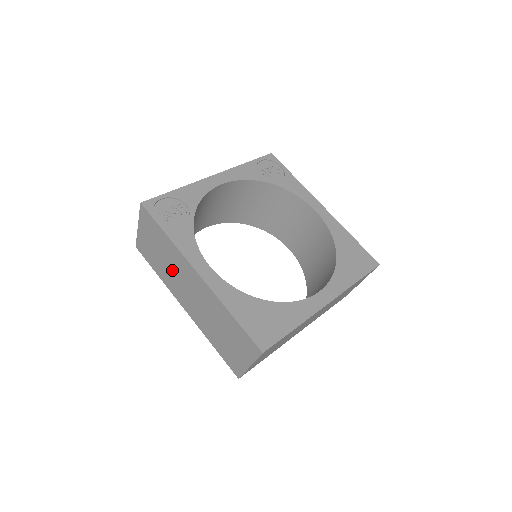
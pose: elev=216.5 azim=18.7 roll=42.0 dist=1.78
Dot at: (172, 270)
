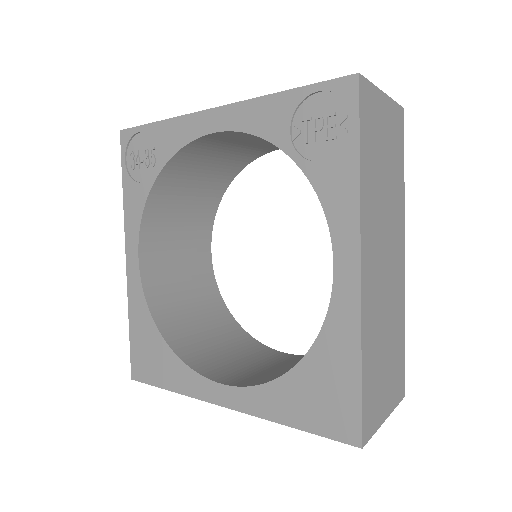
Dot at: occluded
